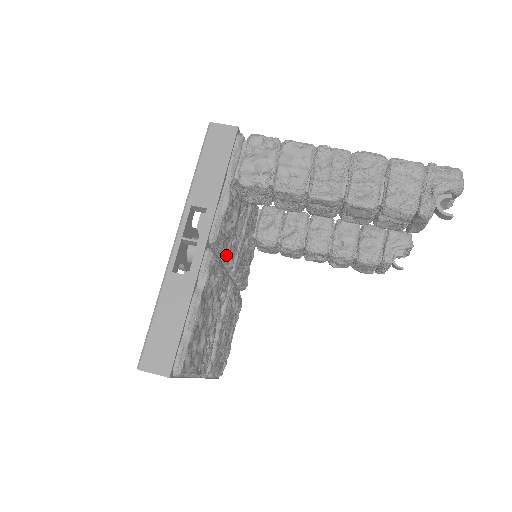
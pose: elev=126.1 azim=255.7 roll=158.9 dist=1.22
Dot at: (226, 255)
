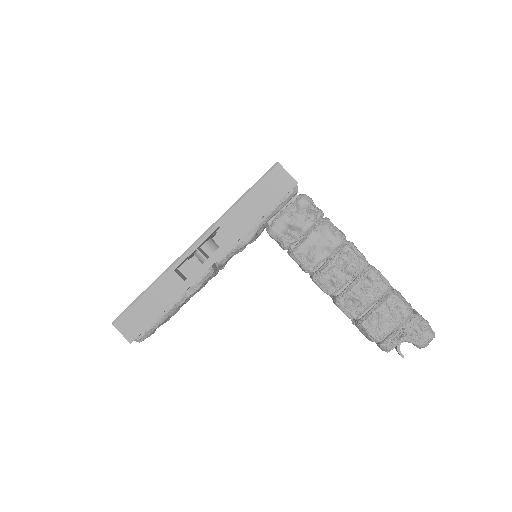
Dot at: occluded
